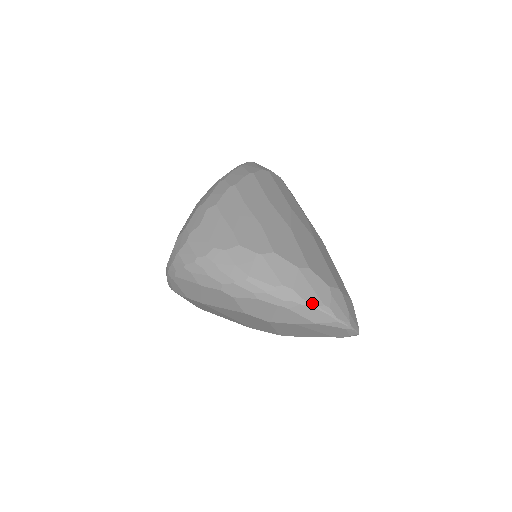
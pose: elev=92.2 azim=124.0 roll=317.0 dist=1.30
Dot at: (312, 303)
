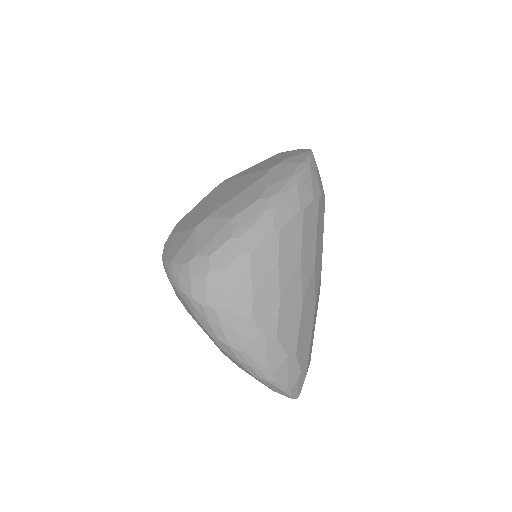
Dot at: (280, 386)
